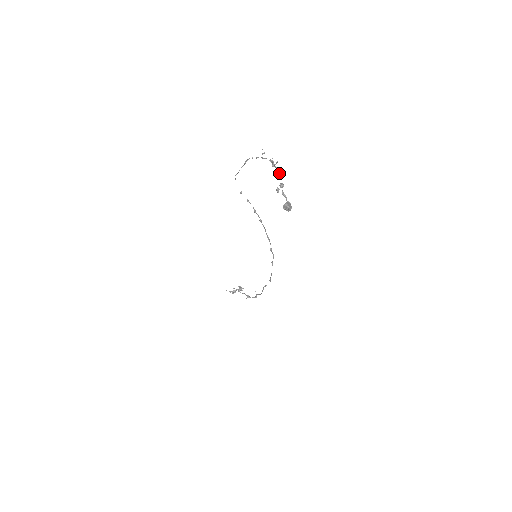
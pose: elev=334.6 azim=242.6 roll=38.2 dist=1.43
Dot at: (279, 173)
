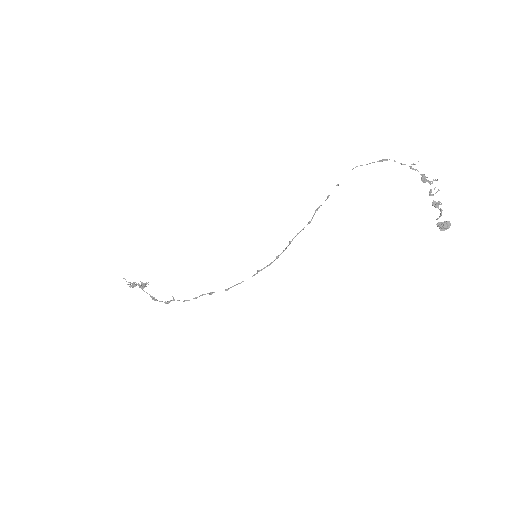
Dot at: (431, 191)
